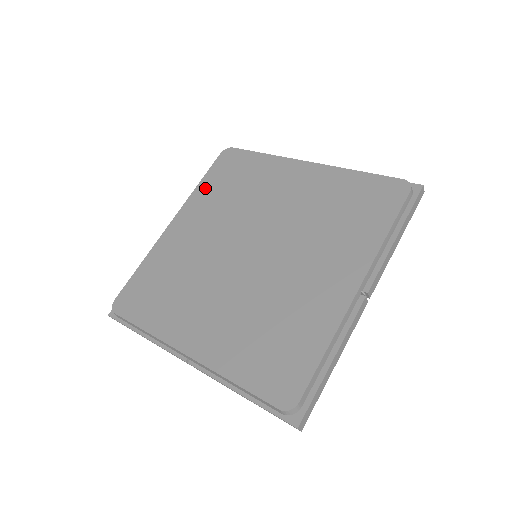
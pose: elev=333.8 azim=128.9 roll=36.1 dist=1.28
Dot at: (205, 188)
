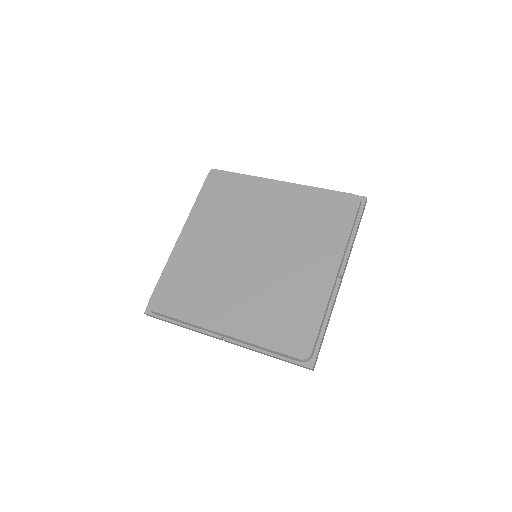
Dot at: (202, 205)
